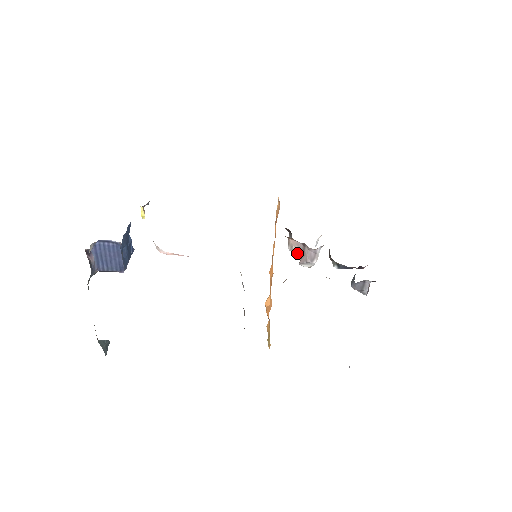
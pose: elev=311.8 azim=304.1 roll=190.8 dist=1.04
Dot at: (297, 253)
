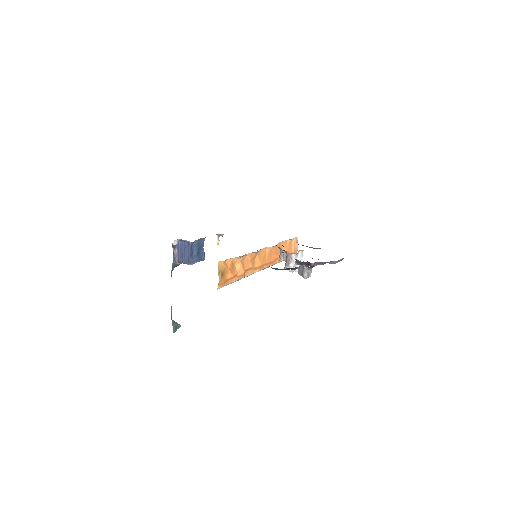
Dot at: (282, 259)
